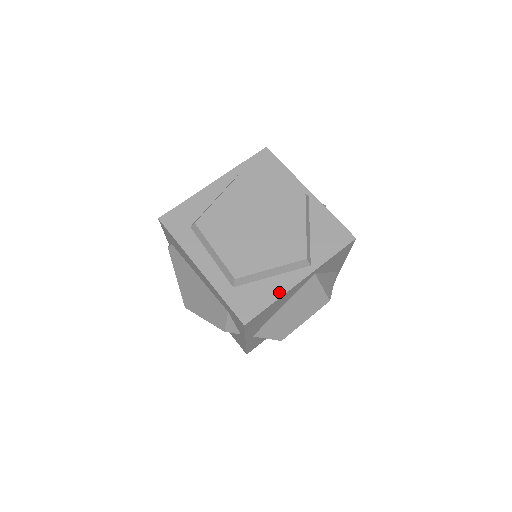
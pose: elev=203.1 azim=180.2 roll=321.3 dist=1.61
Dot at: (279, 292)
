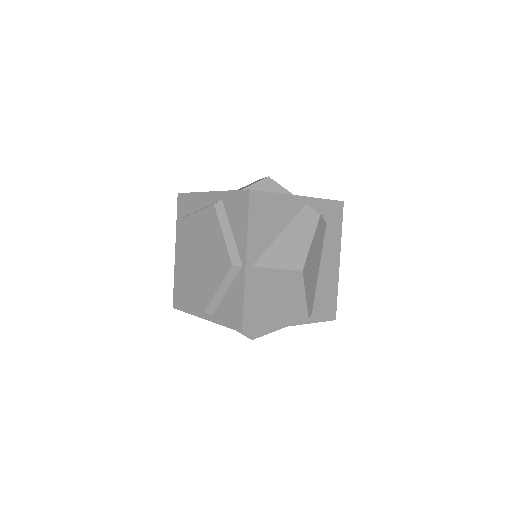
Dot at: (192, 311)
